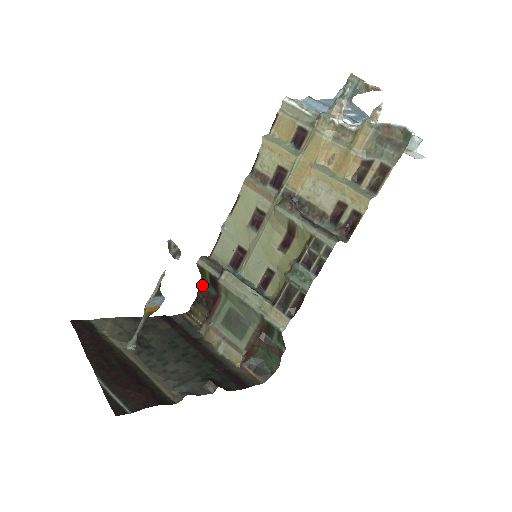
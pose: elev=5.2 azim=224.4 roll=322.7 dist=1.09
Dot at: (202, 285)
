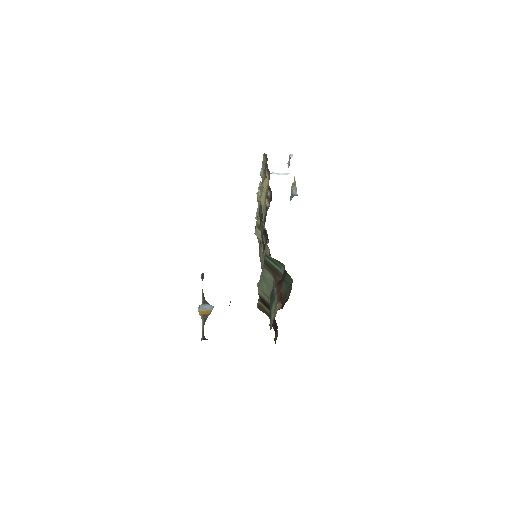
Dot at: occluded
